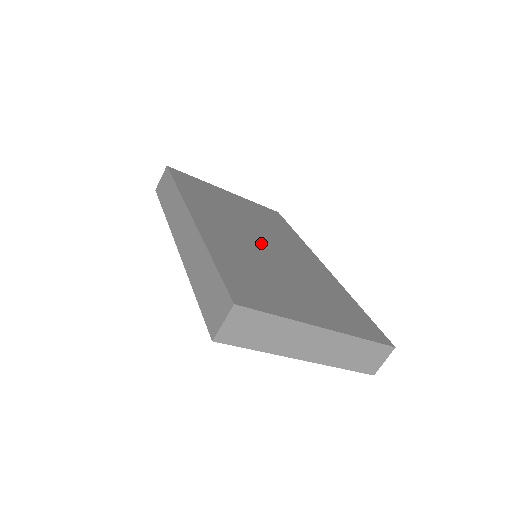
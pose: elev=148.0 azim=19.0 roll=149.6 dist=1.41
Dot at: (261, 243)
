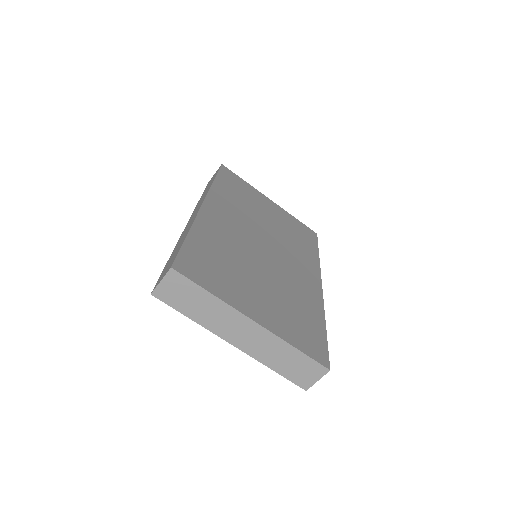
Dot at: (261, 245)
